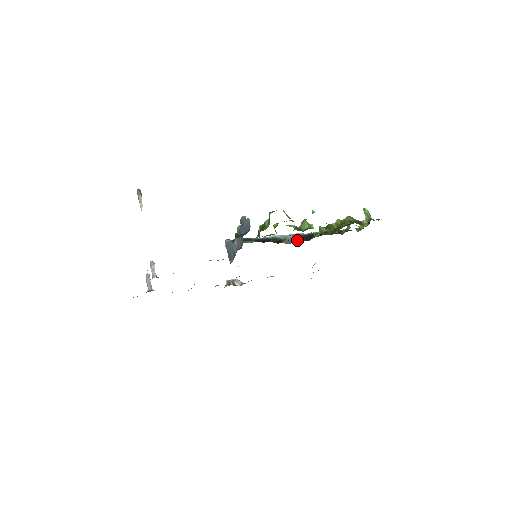
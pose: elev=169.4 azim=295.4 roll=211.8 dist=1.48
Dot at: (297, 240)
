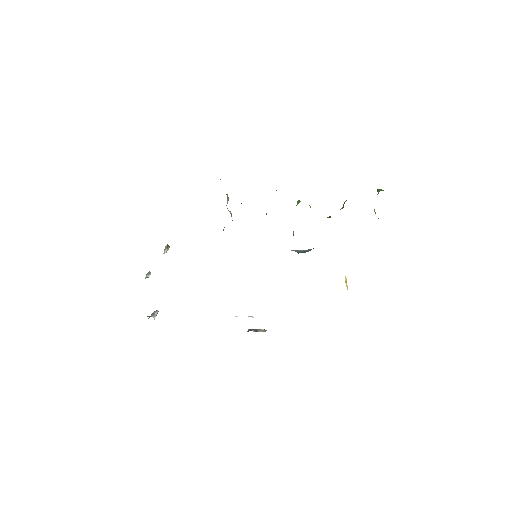
Dot at: occluded
